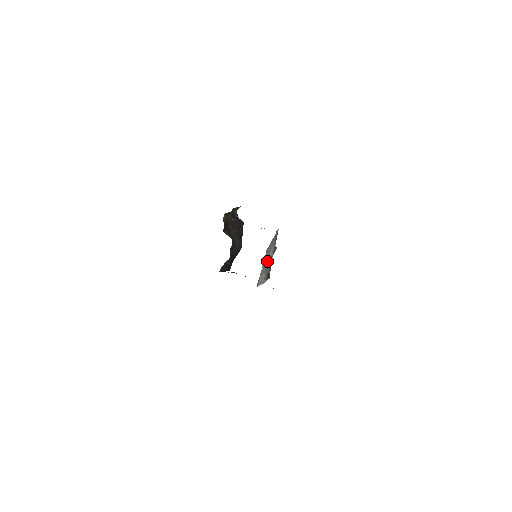
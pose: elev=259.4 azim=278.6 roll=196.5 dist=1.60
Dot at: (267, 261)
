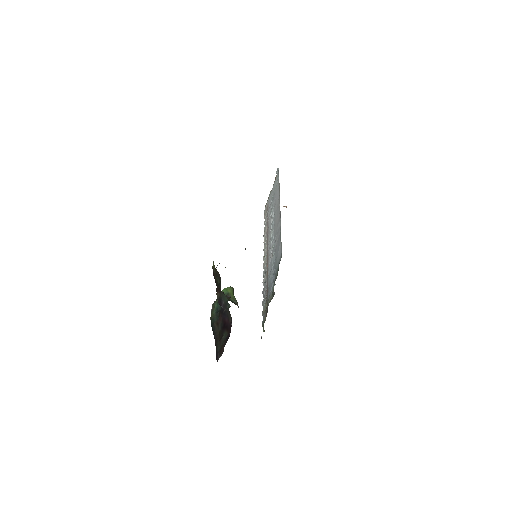
Dot at: (271, 240)
